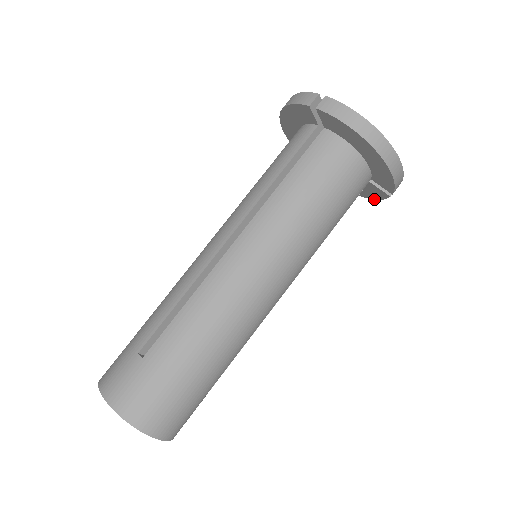
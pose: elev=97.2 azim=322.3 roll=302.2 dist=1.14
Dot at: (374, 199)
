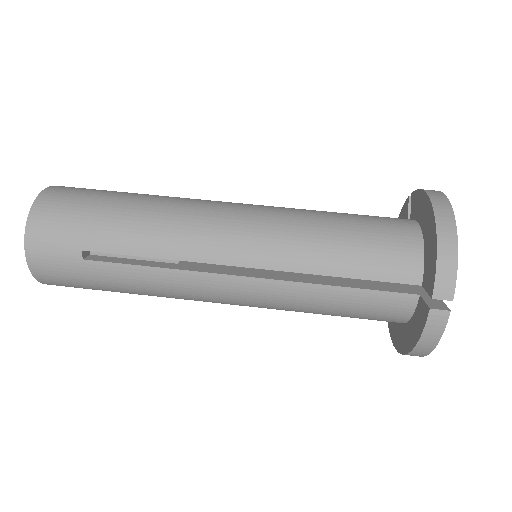
Dot at: (417, 342)
